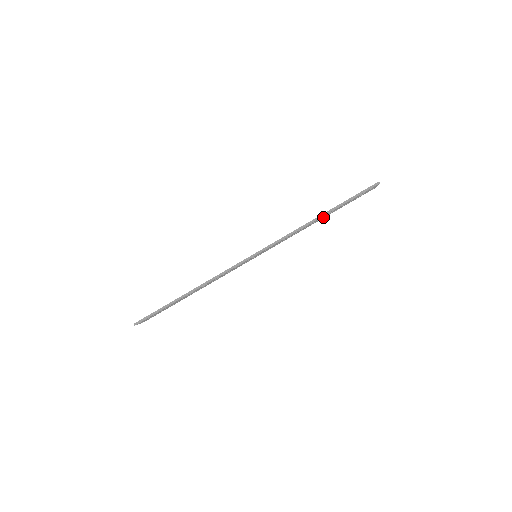
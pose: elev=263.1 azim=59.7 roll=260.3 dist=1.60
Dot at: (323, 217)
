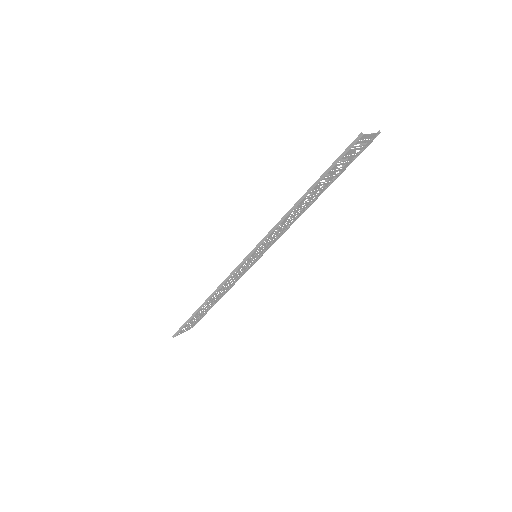
Dot at: (317, 193)
